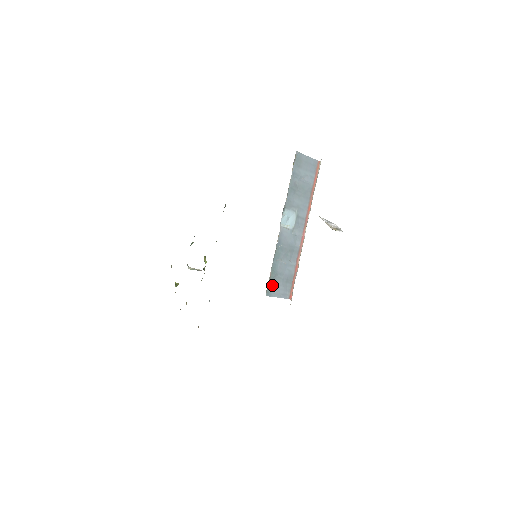
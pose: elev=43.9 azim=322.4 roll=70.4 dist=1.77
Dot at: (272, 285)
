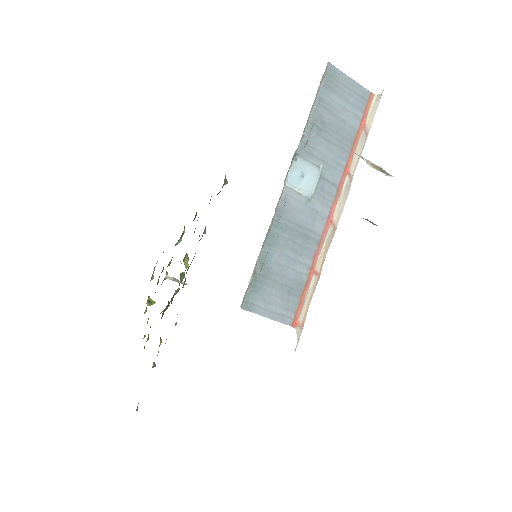
Dot at: (257, 291)
